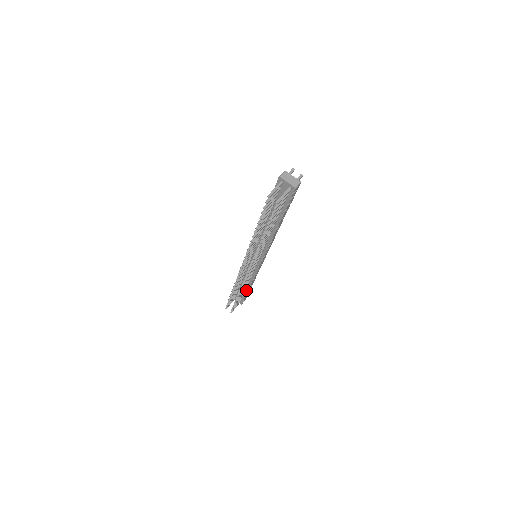
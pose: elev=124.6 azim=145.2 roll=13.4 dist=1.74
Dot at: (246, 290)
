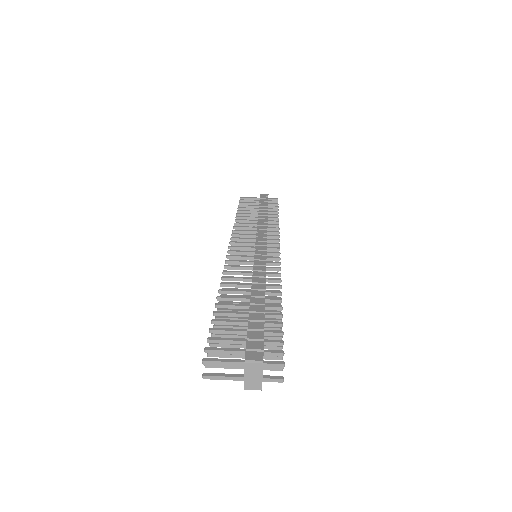
Dot at: occluded
